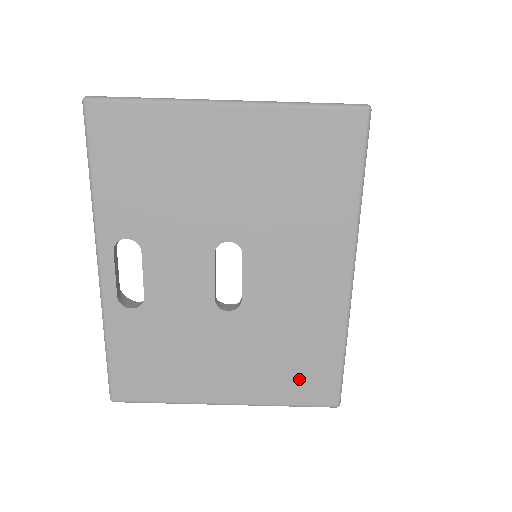
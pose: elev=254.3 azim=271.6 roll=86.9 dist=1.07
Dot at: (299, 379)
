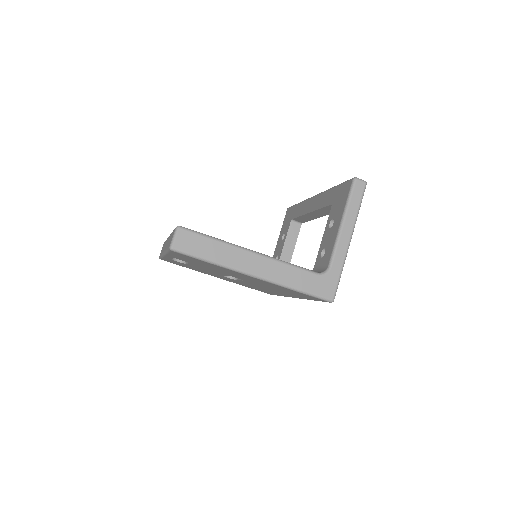
Dot at: (256, 289)
